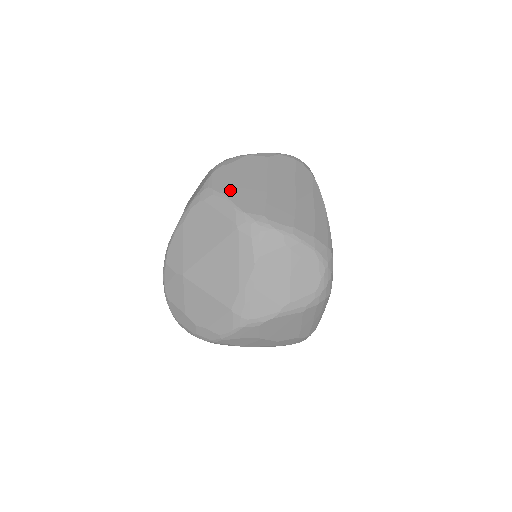
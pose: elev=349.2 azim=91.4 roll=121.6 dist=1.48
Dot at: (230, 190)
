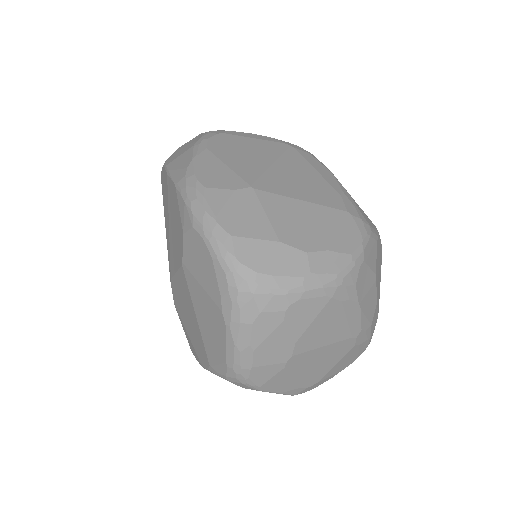
Dot at: occluded
